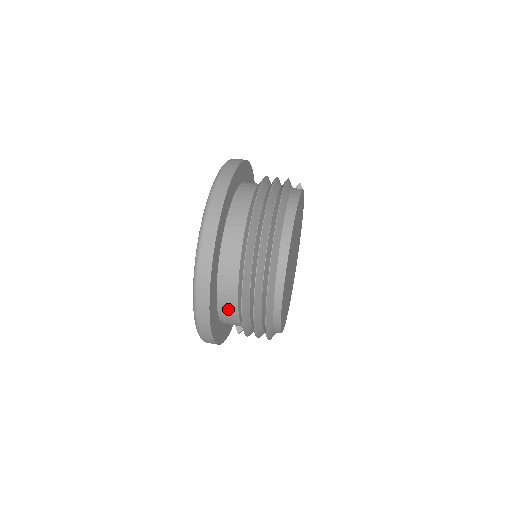
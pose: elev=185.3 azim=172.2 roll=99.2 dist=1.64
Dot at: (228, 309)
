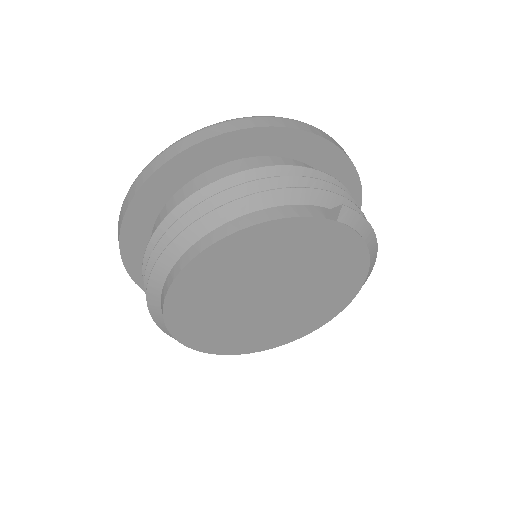
Dot at: occluded
